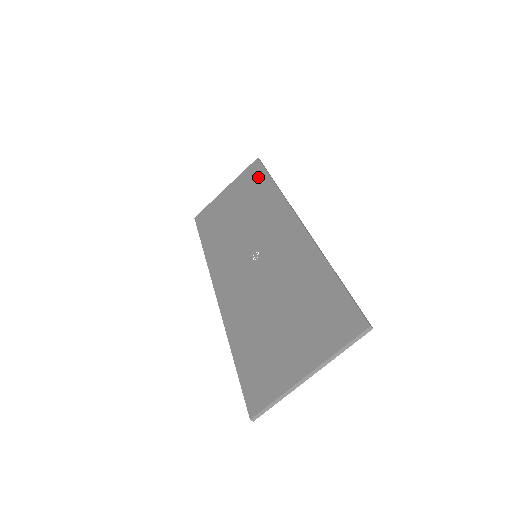
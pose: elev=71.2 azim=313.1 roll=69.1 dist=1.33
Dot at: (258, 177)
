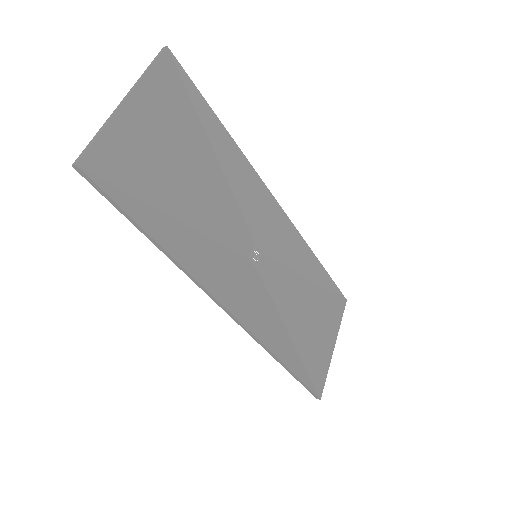
Dot at: occluded
